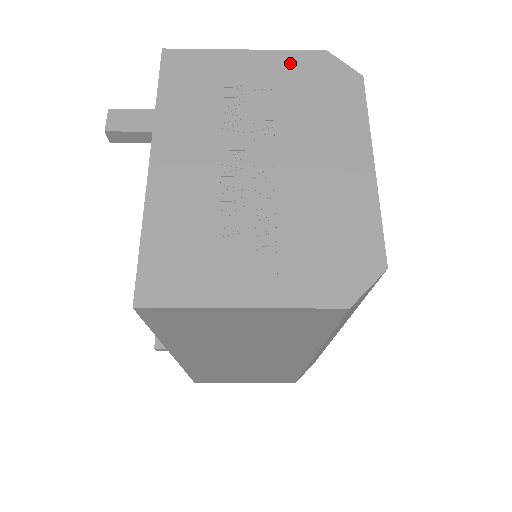
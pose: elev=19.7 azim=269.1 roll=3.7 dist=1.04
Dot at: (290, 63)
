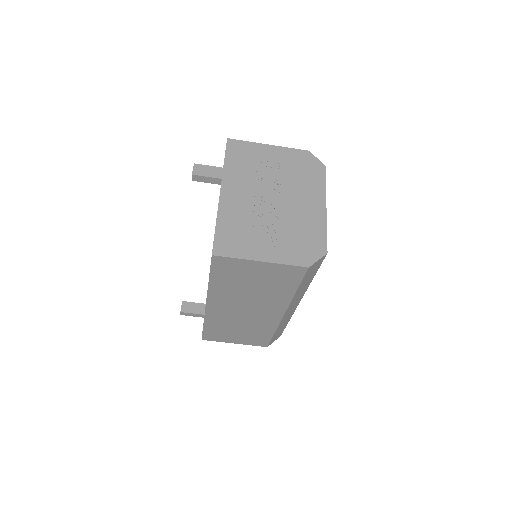
Dot at: (290, 154)
